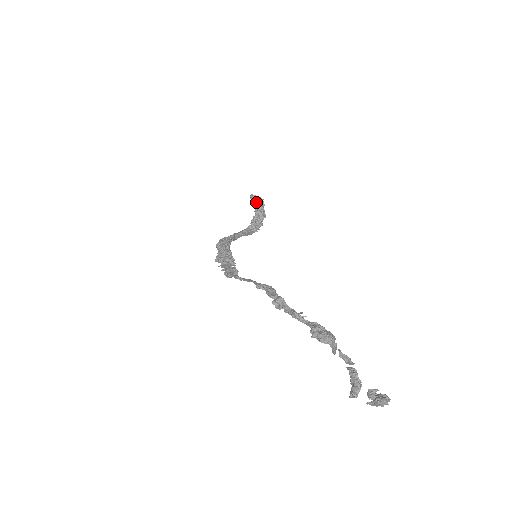
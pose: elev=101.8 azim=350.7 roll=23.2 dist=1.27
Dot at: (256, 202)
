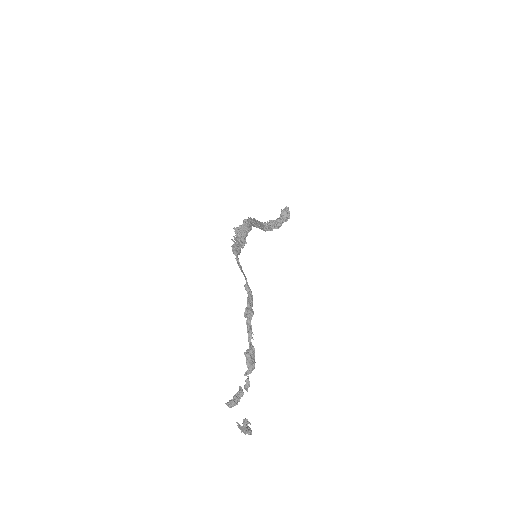
Dot at: (285, 215)
